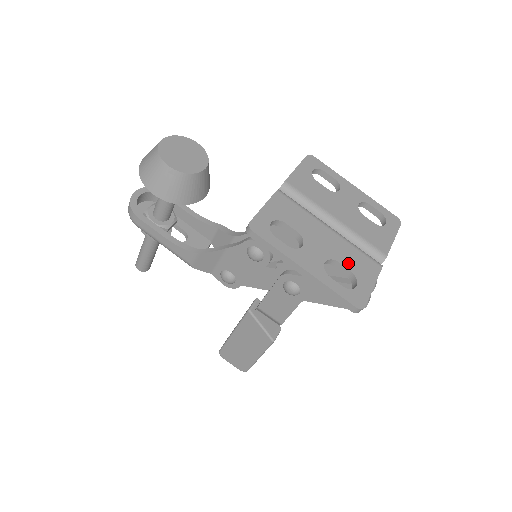
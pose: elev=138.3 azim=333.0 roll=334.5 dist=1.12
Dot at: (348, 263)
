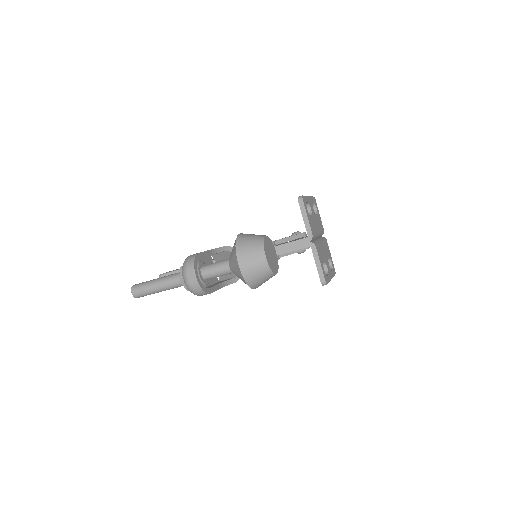
Dot at: (328, 255)
